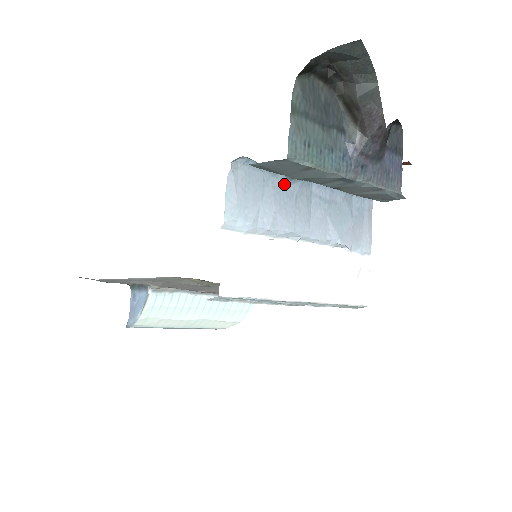
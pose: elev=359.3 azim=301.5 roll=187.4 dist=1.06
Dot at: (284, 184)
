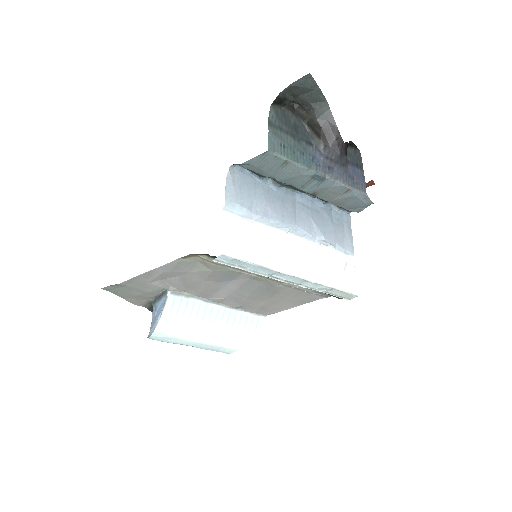
Dot at: (272, 189)
